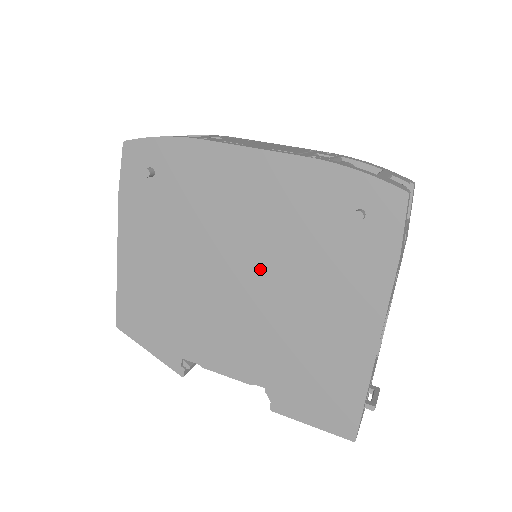
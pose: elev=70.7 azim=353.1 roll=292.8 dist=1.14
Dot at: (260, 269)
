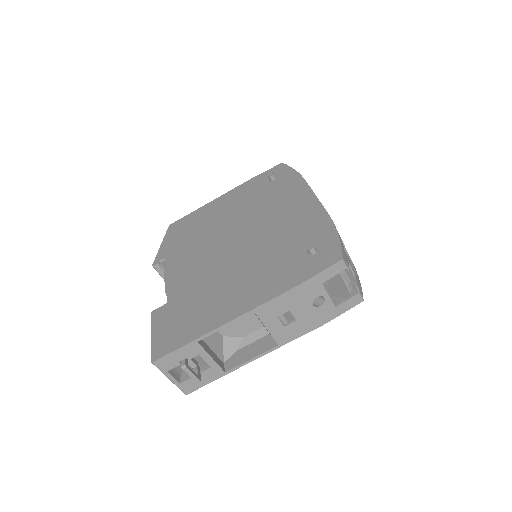
Dot at: (247, 244)
